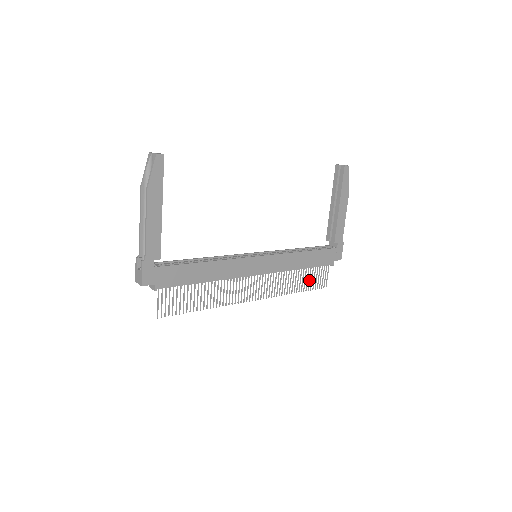
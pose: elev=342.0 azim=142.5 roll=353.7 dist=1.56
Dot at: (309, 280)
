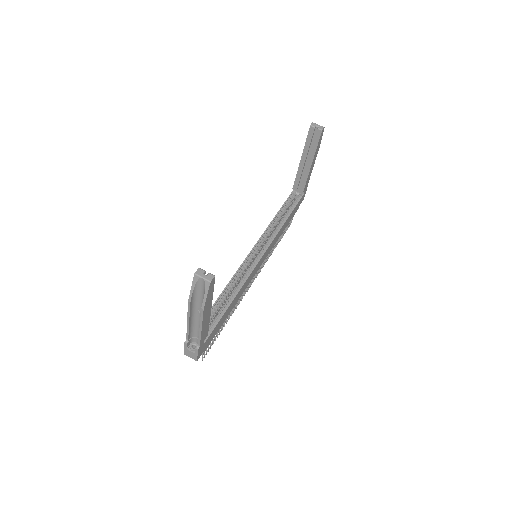
Dot at: (283, 232)
